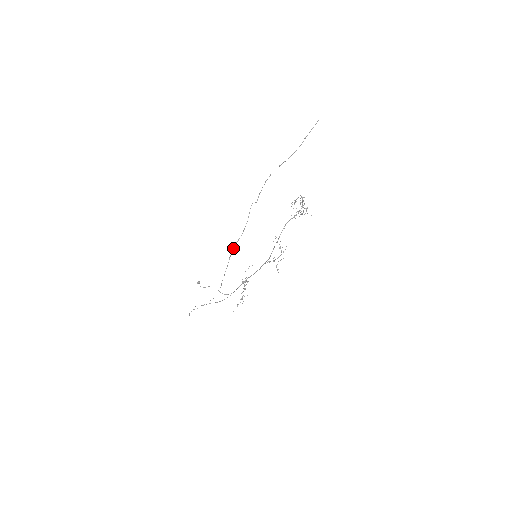
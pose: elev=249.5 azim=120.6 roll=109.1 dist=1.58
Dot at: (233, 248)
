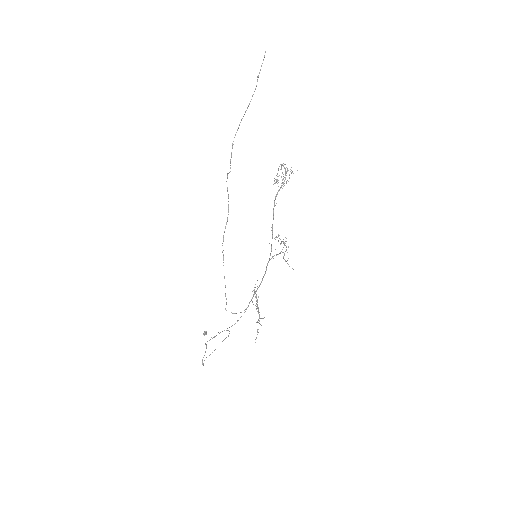
Dot at: (223, 239)
